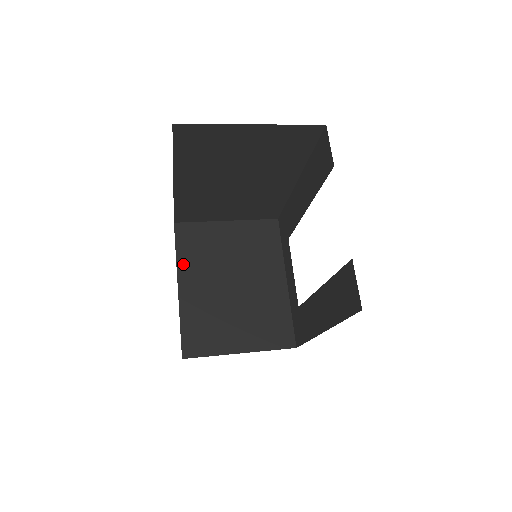
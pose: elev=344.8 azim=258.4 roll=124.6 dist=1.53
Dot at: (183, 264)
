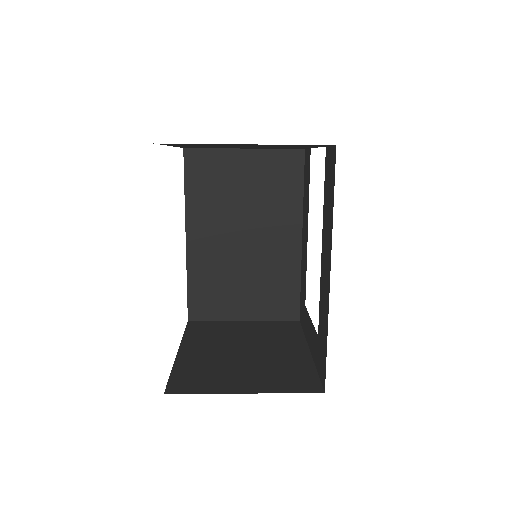
Dot at: (189, 339)
